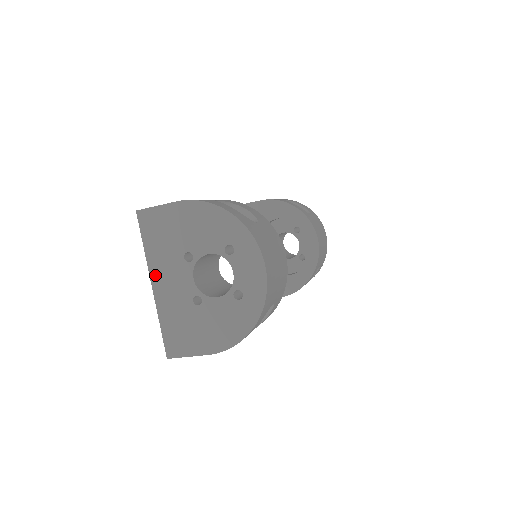
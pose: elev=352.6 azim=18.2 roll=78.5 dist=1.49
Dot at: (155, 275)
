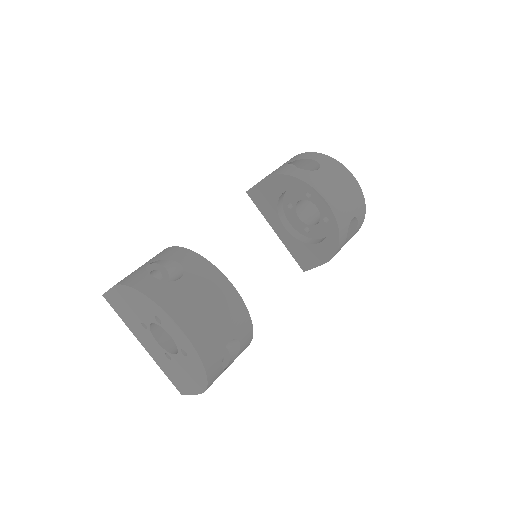
Dot at: (139, 339)
